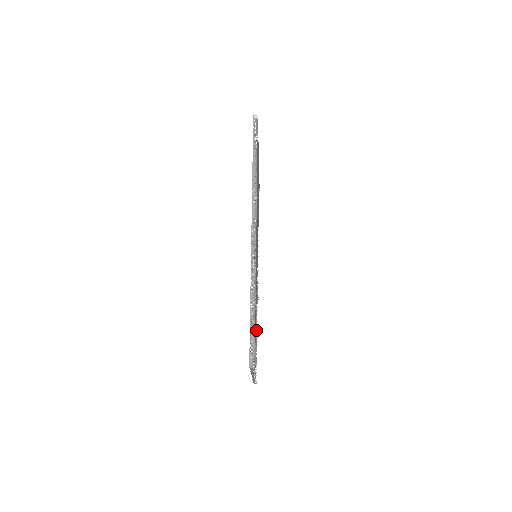
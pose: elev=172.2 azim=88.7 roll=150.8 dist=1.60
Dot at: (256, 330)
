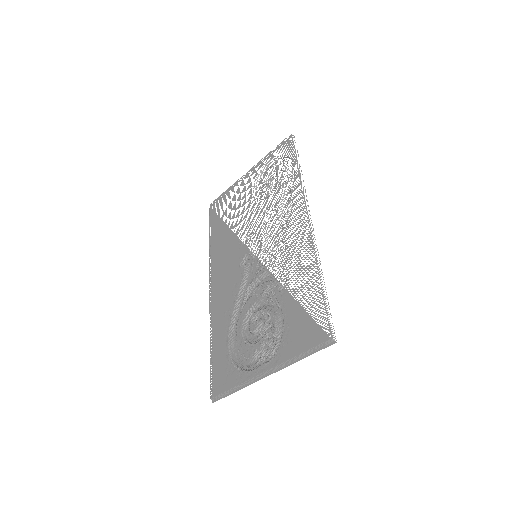
Dot at: (247, 330)
